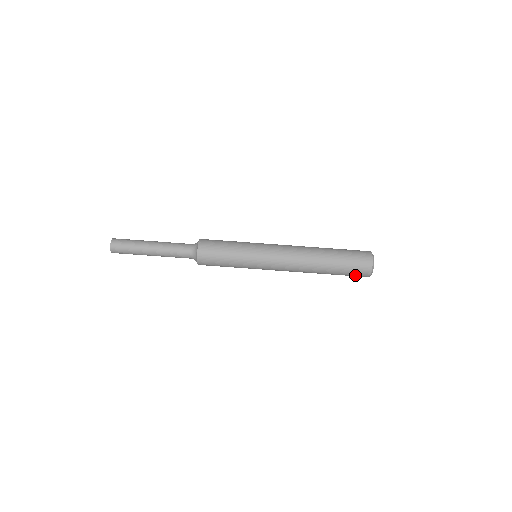
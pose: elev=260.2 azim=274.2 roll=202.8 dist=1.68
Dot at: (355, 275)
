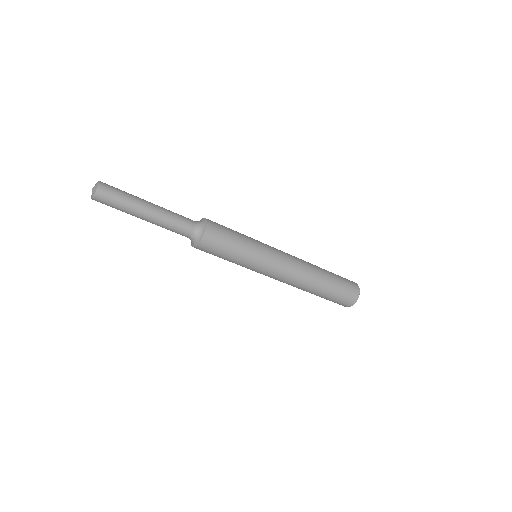
Dot at: occluded
